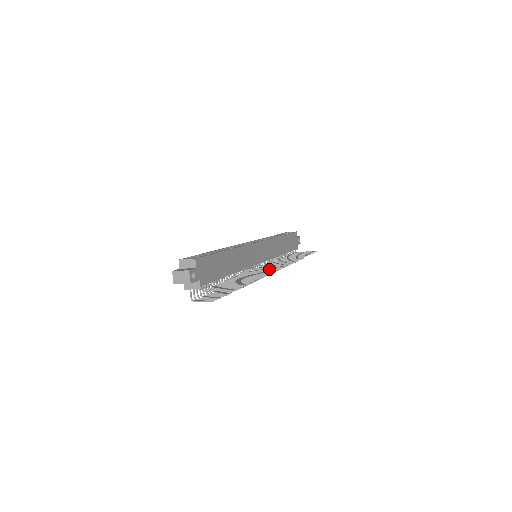
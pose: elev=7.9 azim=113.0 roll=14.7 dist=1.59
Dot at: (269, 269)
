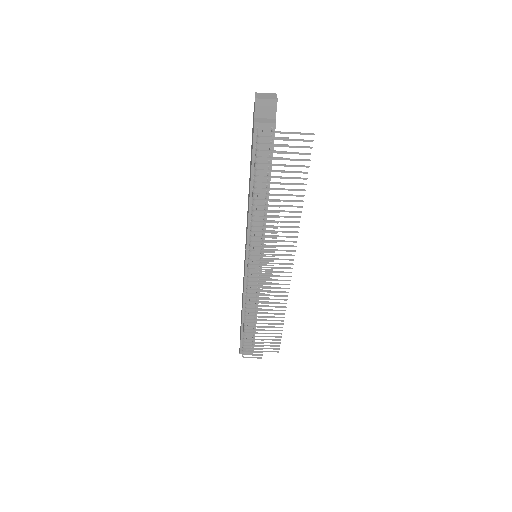
Dot at: (285, 245)
